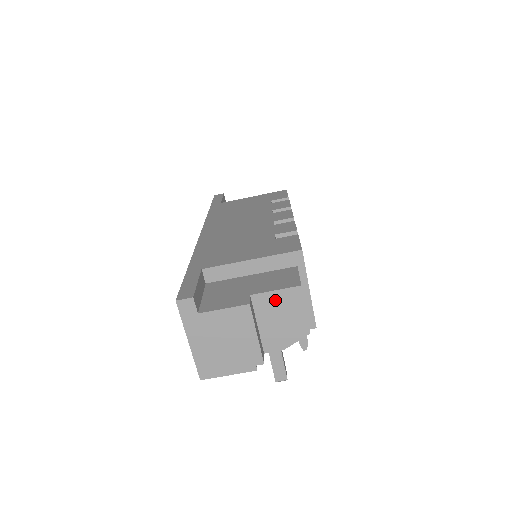
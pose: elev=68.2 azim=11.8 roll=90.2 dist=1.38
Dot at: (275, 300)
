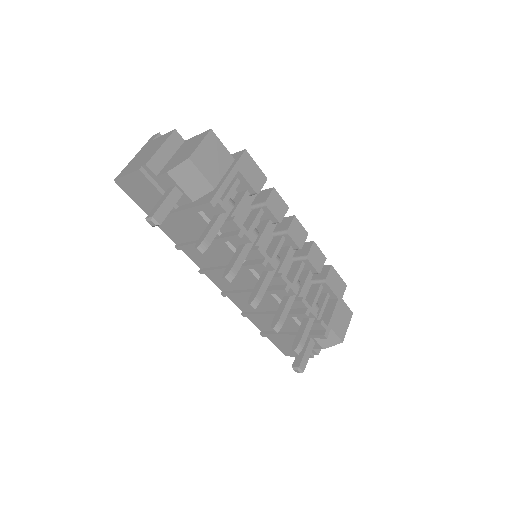
Dot at: (192, 141)
